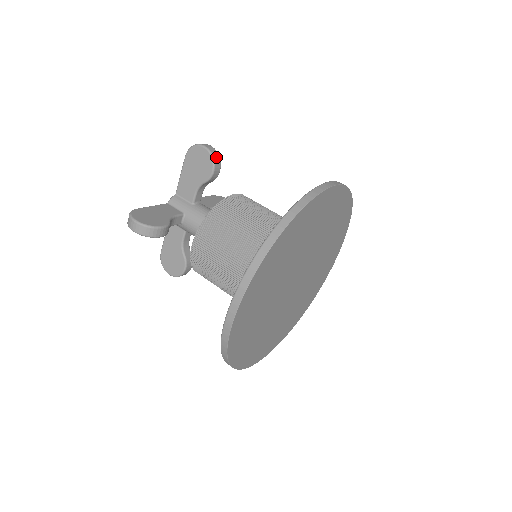
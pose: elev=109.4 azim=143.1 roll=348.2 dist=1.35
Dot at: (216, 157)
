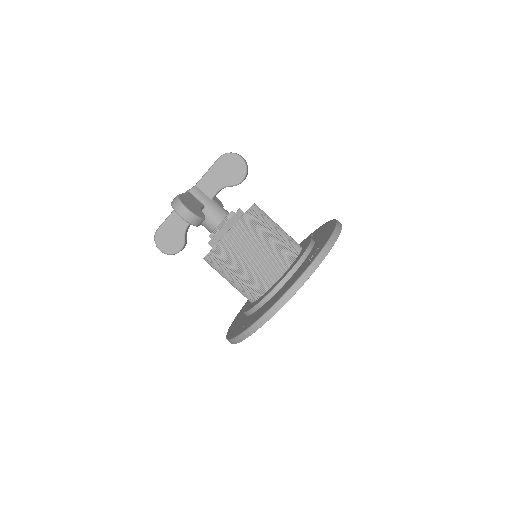
Dot at: occluded
